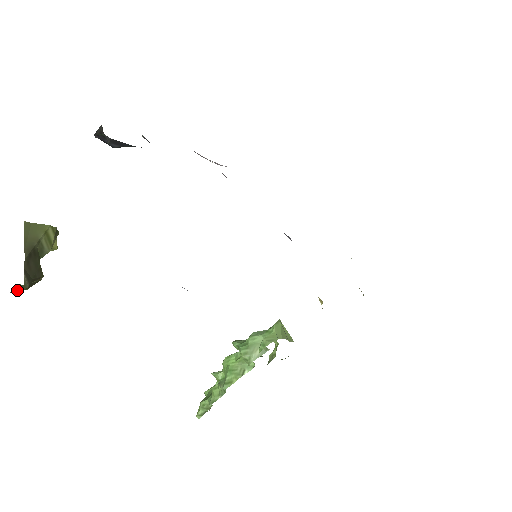
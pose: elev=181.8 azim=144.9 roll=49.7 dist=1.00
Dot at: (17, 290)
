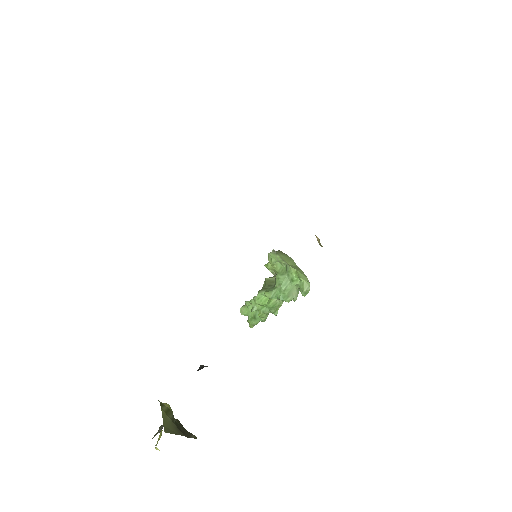
Dot at: occluded
